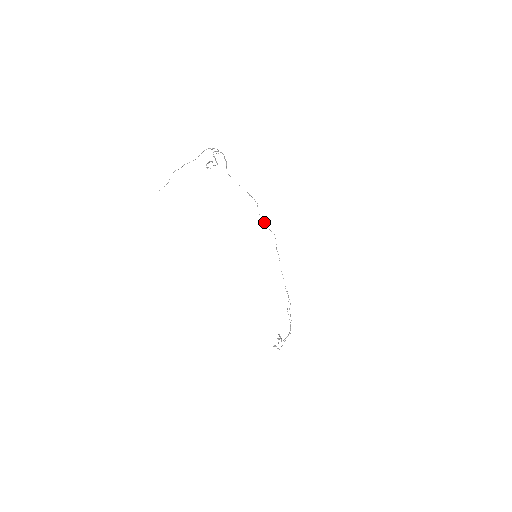
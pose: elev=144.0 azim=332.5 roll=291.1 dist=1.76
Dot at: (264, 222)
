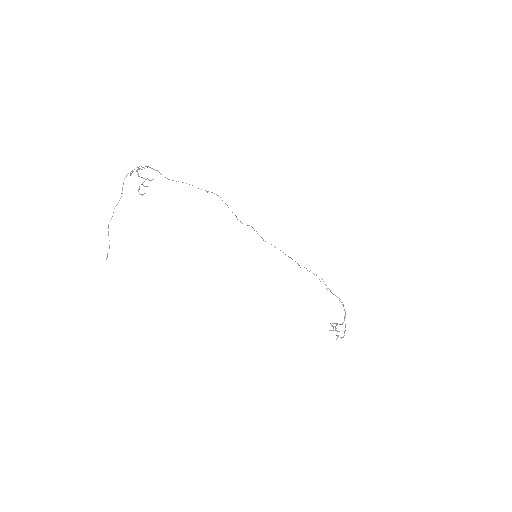
Dot at: (236, 217)
